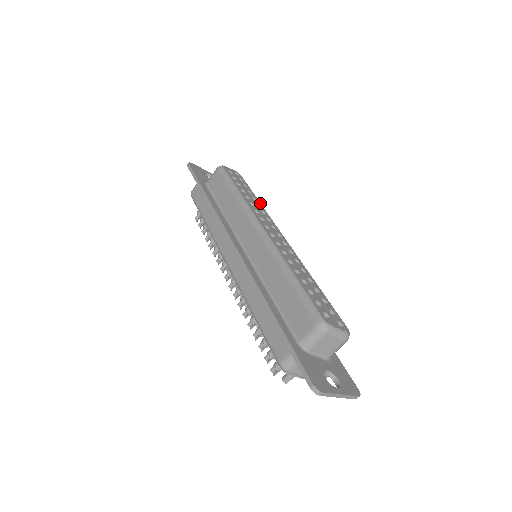
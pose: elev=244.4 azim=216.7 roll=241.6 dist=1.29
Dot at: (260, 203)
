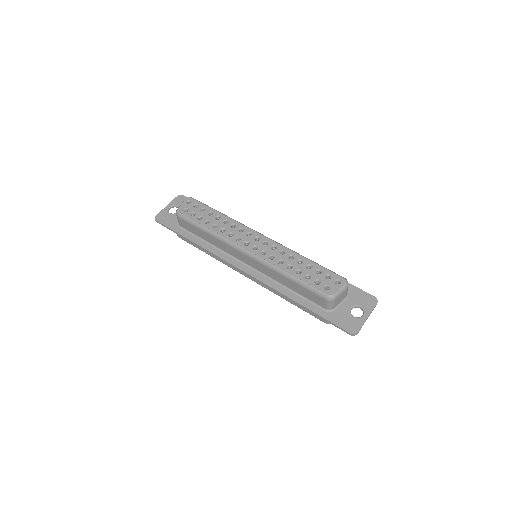
Dot at: (224, 216)
